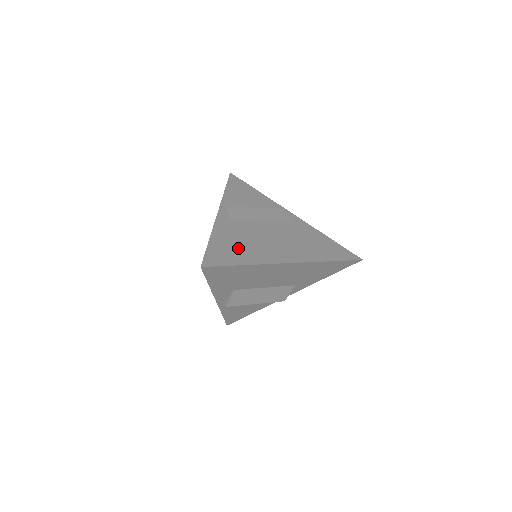
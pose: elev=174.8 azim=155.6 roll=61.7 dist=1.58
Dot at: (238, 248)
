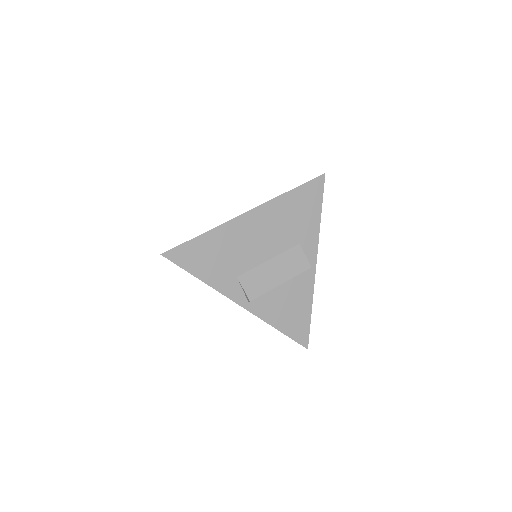
Dot at: occluded
